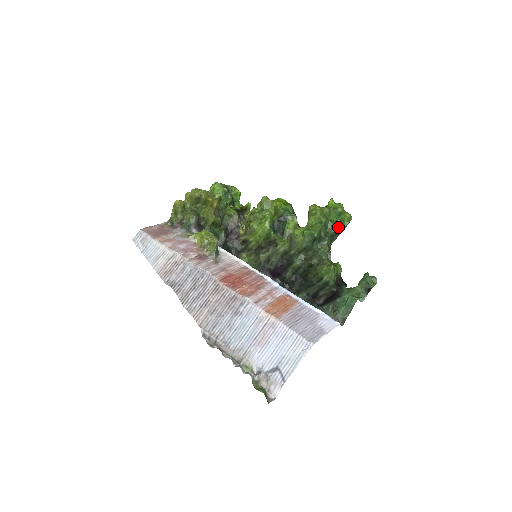
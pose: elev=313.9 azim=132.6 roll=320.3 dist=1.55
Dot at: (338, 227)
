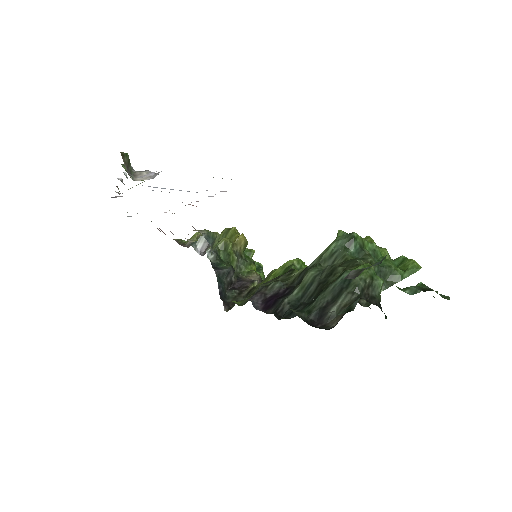
Dot at: (395, 267)
